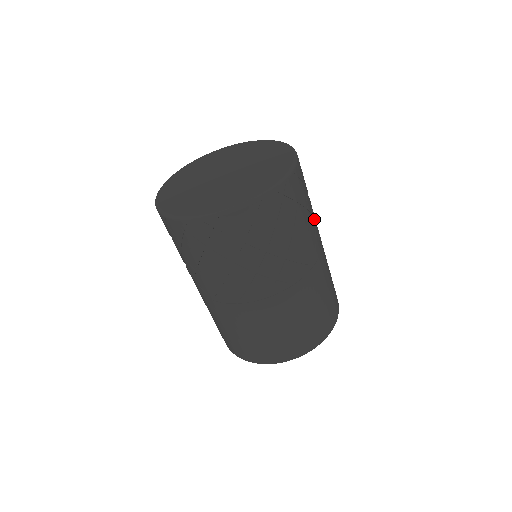
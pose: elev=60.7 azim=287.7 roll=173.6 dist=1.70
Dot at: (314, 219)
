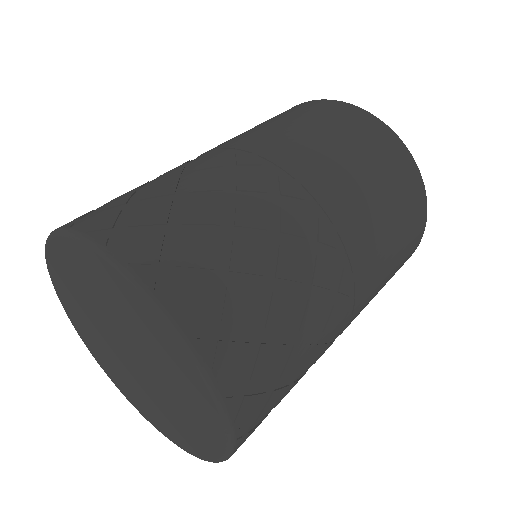
Dot at: (270, 219)
